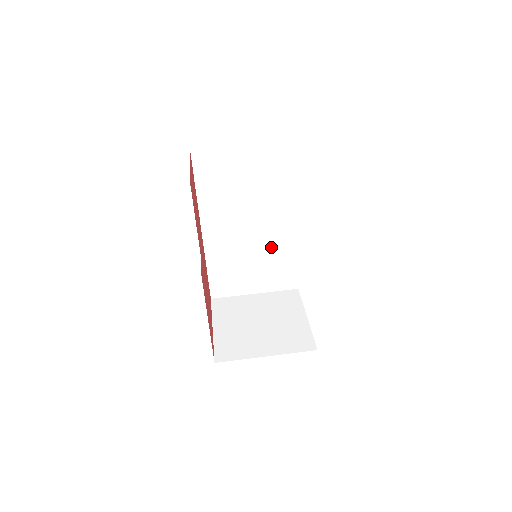
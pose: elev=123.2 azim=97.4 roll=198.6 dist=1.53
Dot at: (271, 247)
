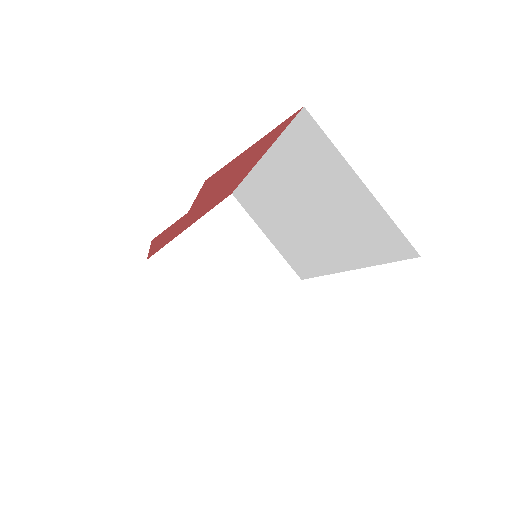
Dot at: (307, 244)
